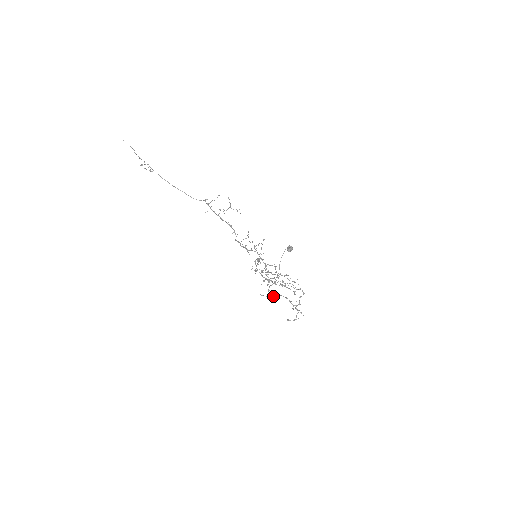
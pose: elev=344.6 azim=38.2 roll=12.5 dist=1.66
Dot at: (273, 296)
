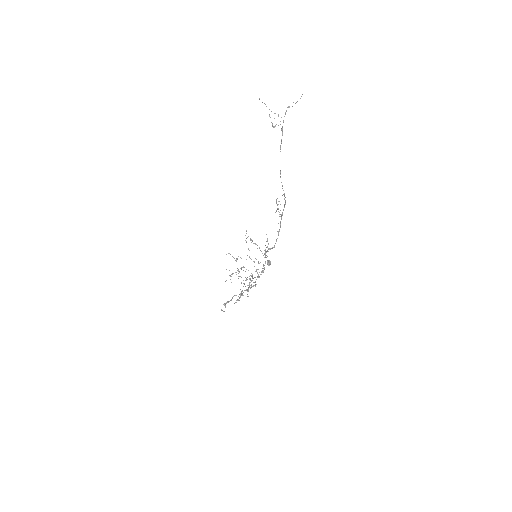
Dot at: (243, 295)
